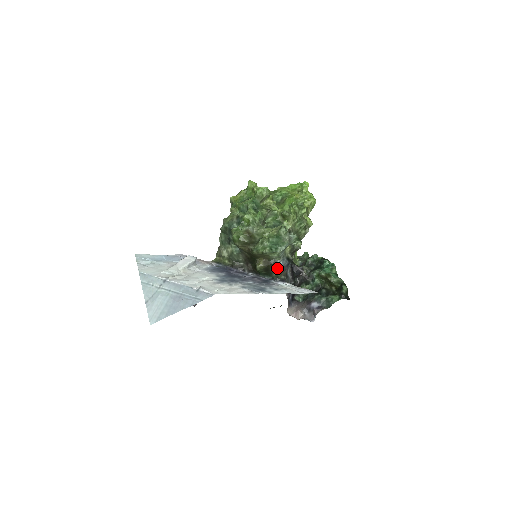
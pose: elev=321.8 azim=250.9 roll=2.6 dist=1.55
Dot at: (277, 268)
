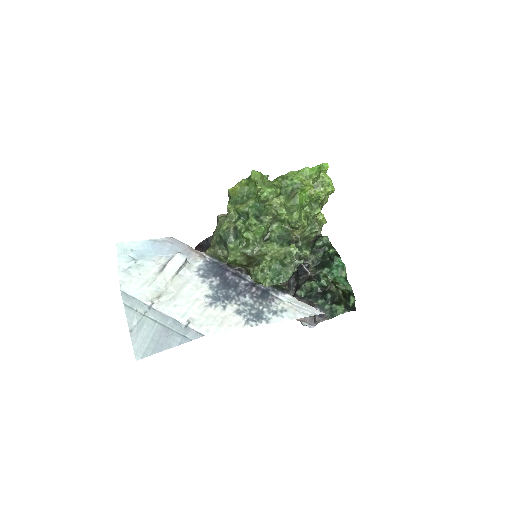
Dot at: occluded
